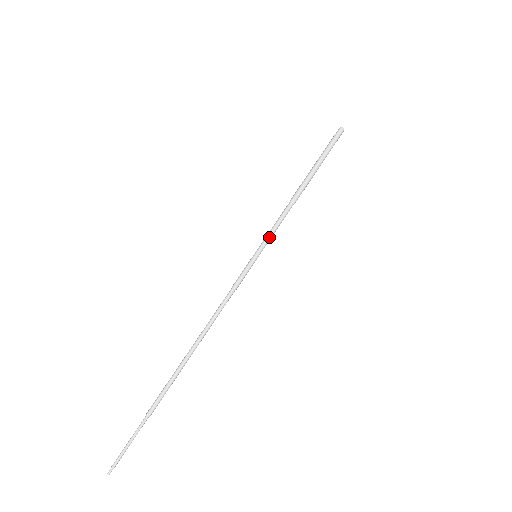
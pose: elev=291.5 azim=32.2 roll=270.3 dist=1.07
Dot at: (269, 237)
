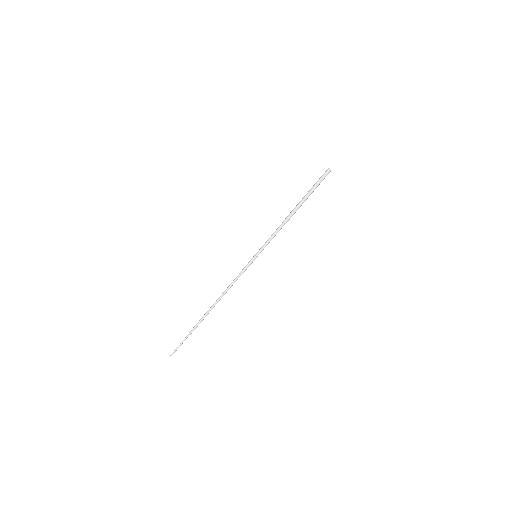
Dot at: occluded
